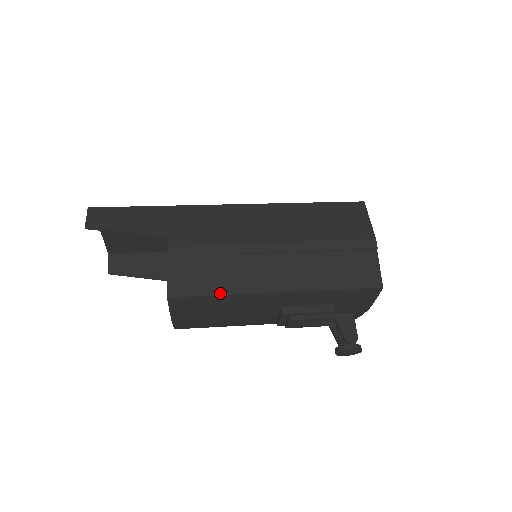
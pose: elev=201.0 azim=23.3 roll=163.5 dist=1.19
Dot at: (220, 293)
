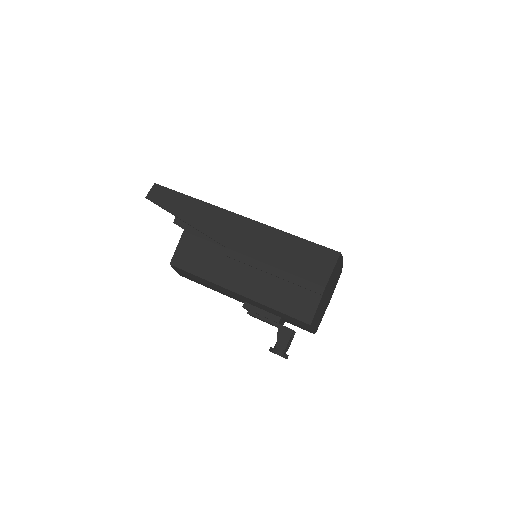
Dot at: (201, 276)
